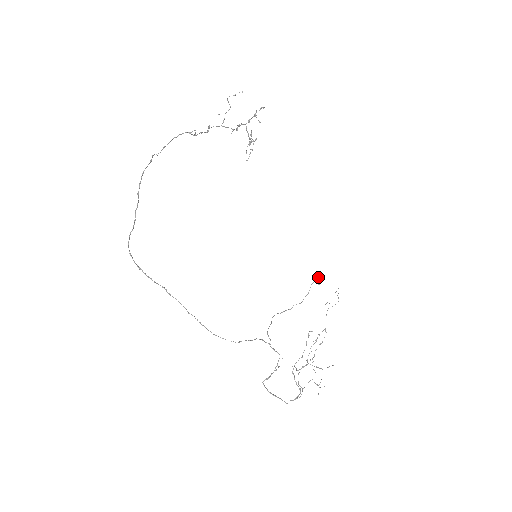
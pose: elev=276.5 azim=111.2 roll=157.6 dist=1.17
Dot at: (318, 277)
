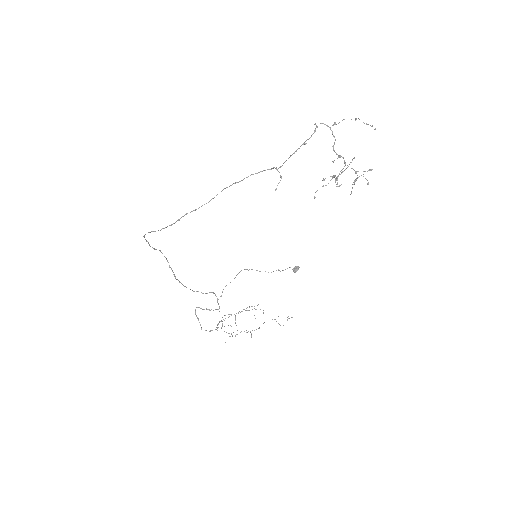
Dot at: (298, 267)
